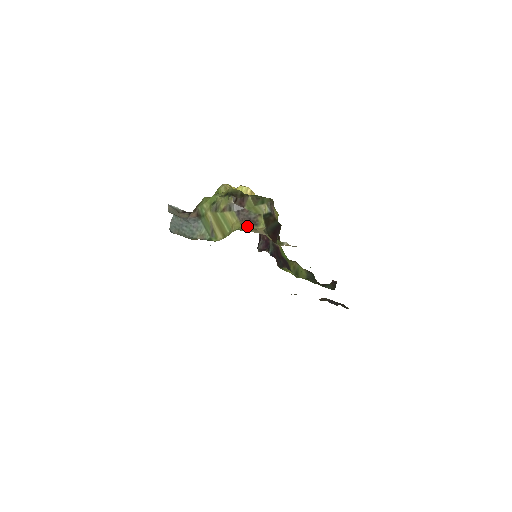
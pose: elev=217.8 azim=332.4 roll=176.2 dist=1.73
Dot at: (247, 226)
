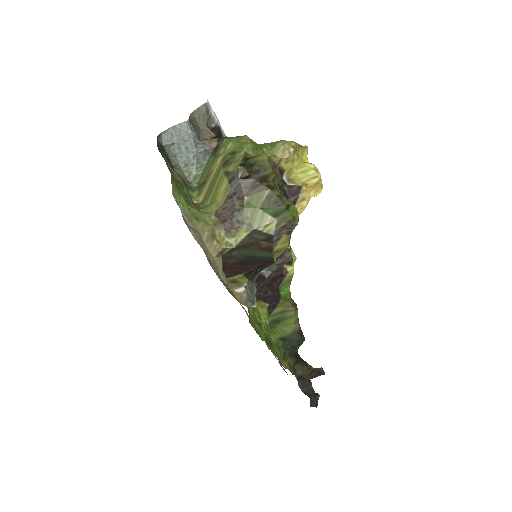
Dot at: (215, 222)
